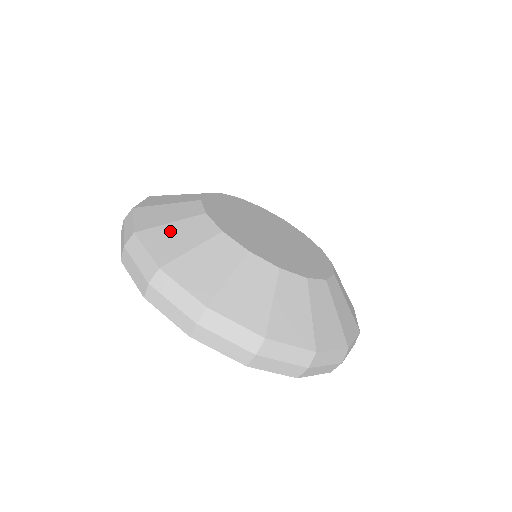
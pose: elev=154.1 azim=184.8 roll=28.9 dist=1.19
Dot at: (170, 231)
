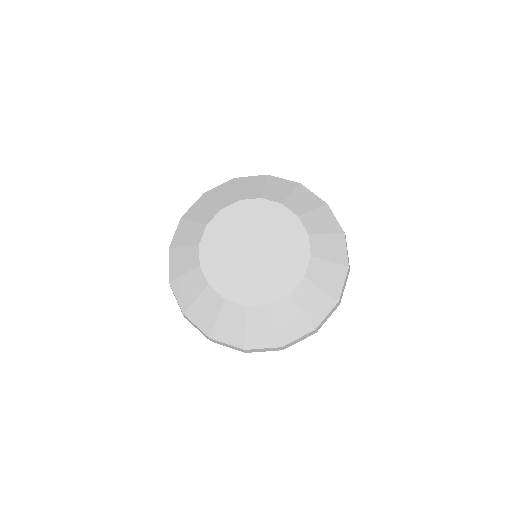
Dot at: (253, 332)
